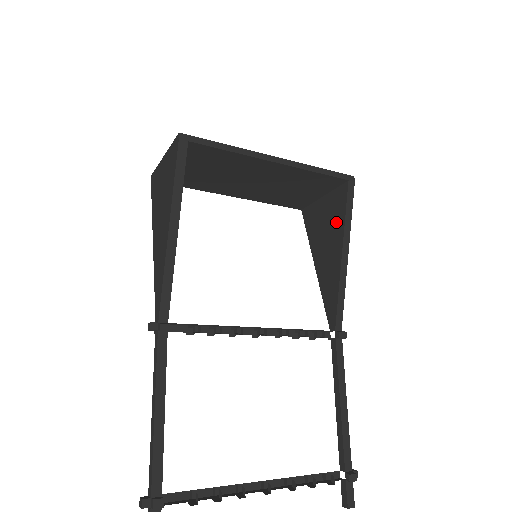
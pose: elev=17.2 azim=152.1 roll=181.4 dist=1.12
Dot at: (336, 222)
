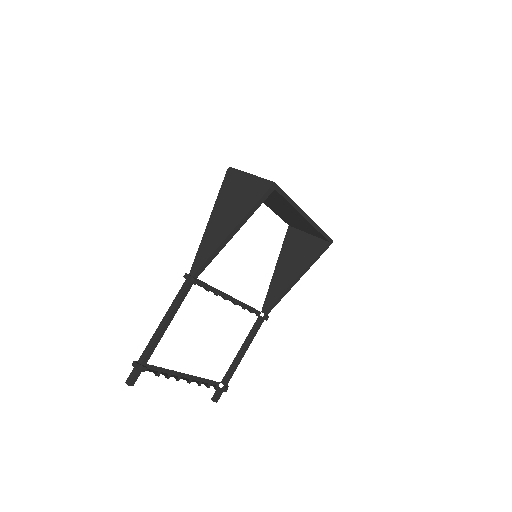
Dot at: (306, 257)
